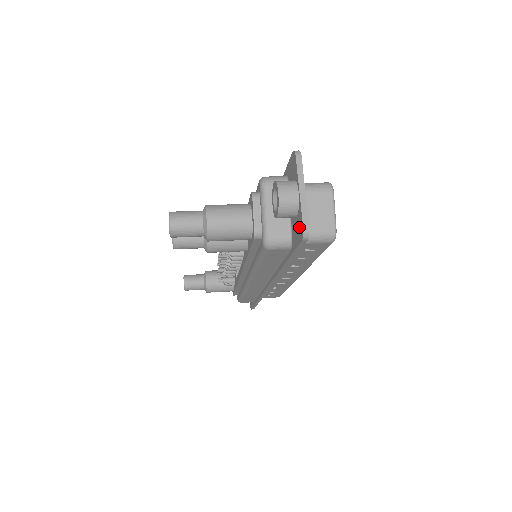
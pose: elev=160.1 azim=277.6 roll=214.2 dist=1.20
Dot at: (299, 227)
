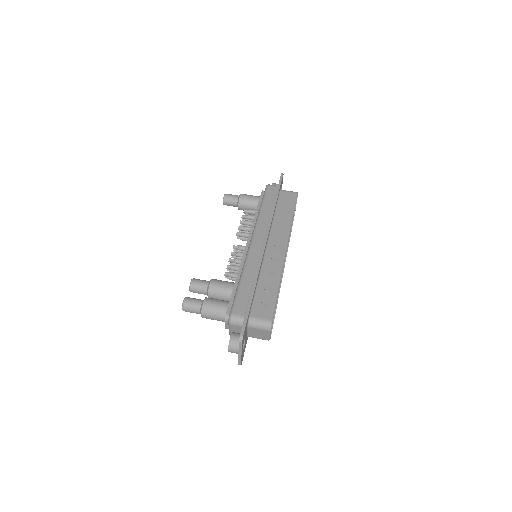
Dot at: occluded
